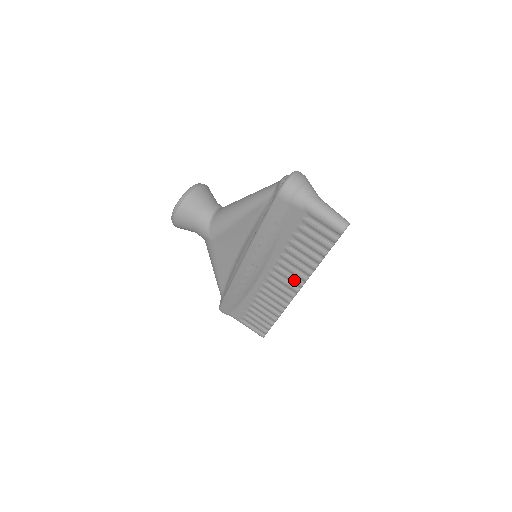
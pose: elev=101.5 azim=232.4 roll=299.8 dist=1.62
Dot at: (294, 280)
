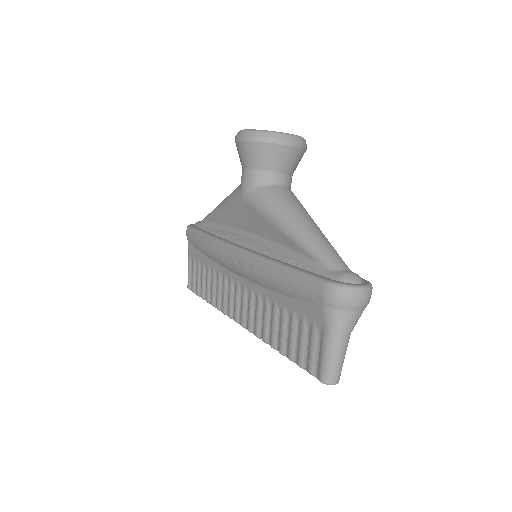
Dot at: (250, 320)
